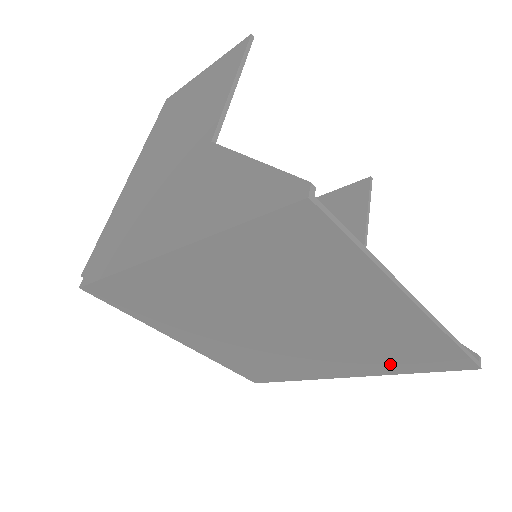
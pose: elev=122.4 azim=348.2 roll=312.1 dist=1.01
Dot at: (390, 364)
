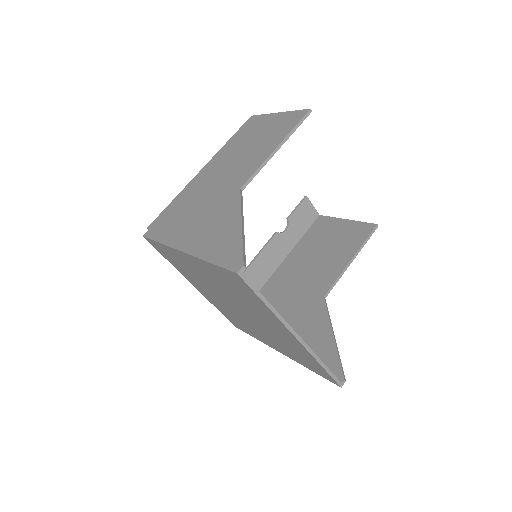
Dot at: (298, 359)
